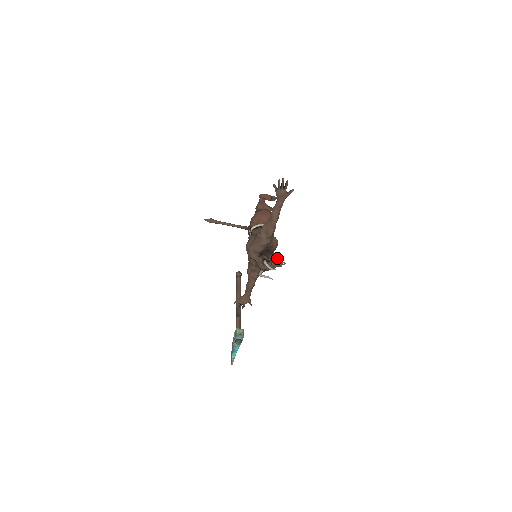
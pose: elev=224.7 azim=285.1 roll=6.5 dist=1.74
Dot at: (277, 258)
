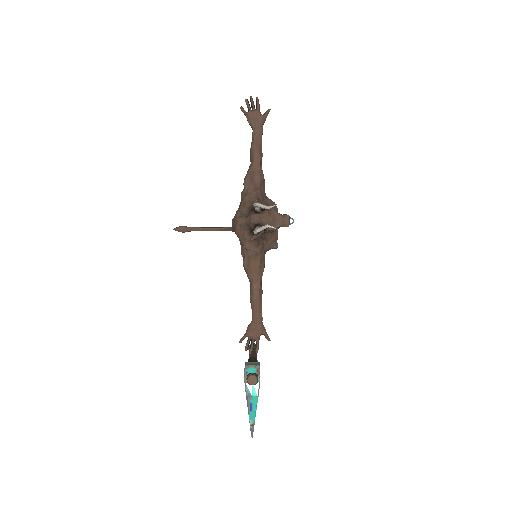
Dot at: occluded
